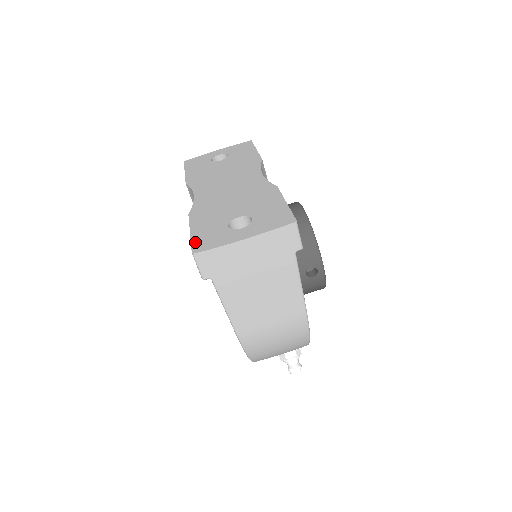
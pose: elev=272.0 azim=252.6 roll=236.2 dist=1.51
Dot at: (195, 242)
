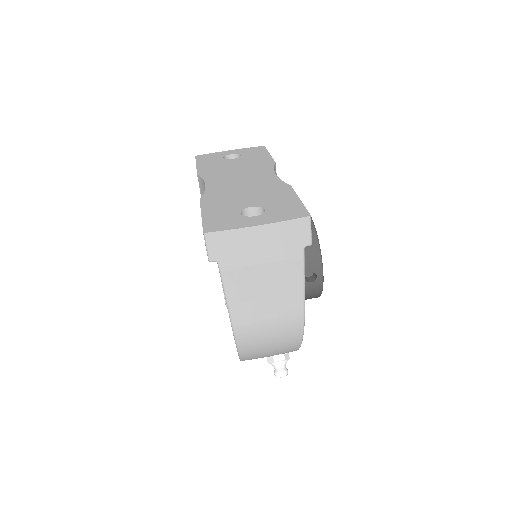
Dot at: (207, 223)
